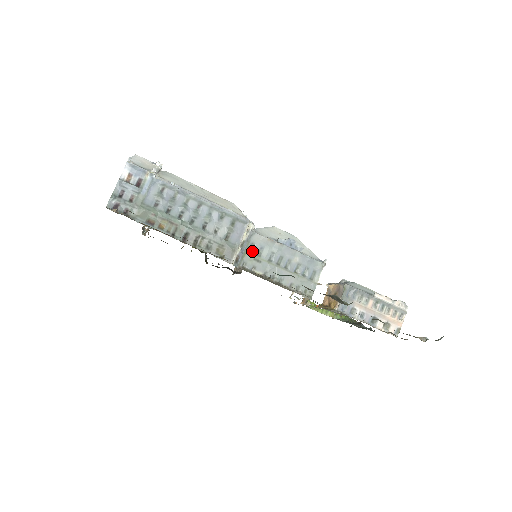
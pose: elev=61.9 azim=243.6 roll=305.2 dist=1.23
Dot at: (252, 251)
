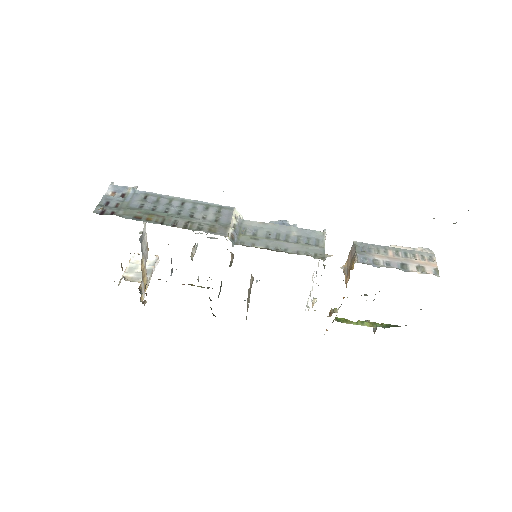
Dot at: (246, 233)
